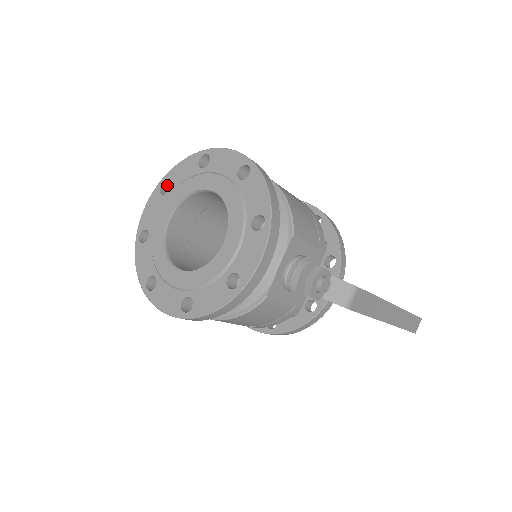
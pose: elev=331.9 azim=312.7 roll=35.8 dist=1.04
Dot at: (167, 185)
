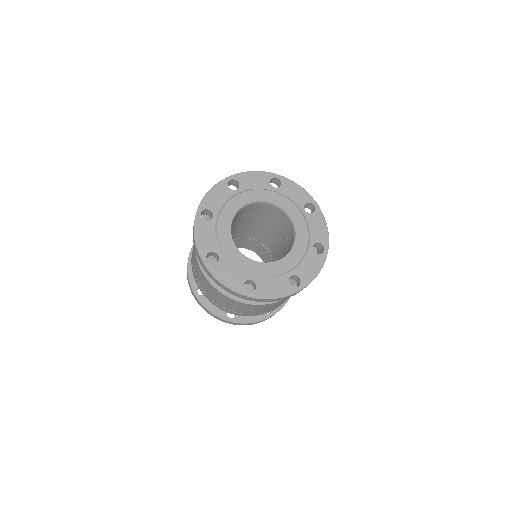
Dot at: (201, 214)
